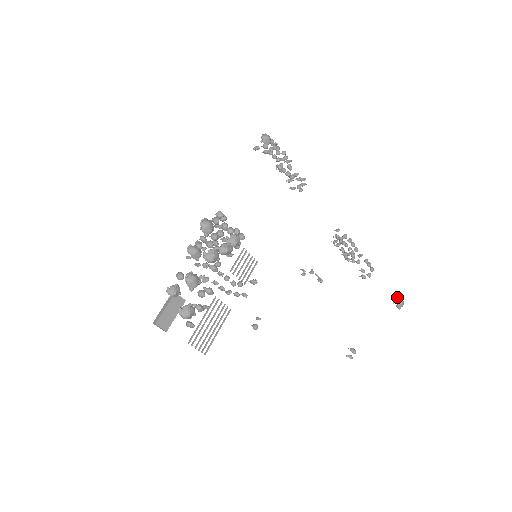
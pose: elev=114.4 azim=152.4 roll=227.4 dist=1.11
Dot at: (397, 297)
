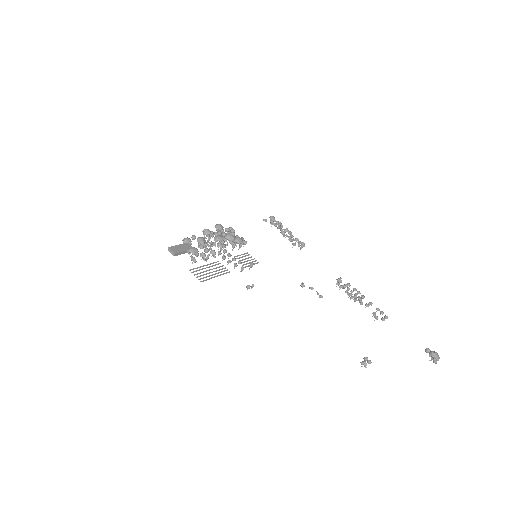
Dot at: (427, 348)
